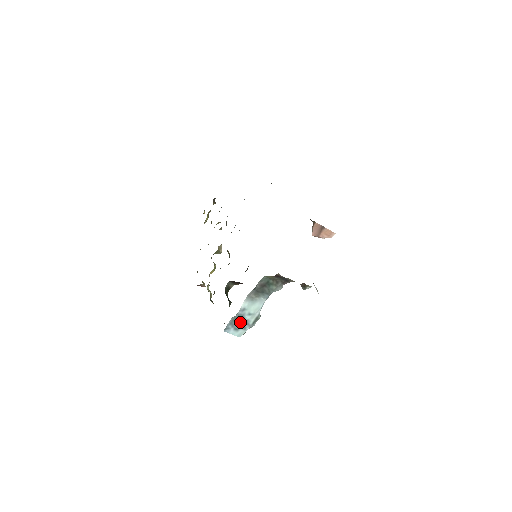
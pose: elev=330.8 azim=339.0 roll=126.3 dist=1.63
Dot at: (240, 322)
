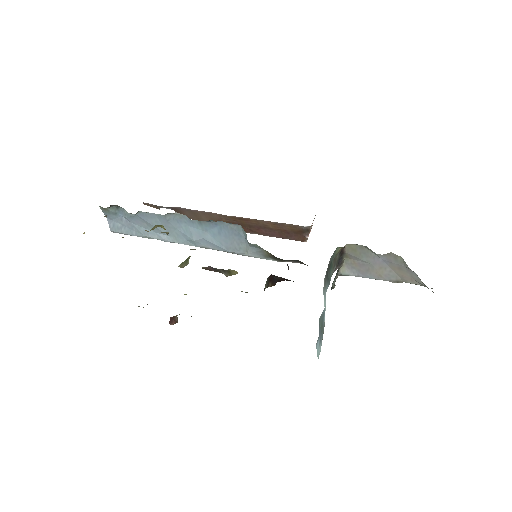
Dot at: (321, 328)
